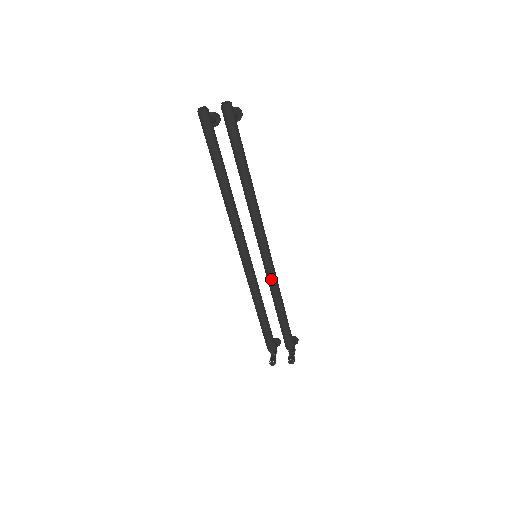
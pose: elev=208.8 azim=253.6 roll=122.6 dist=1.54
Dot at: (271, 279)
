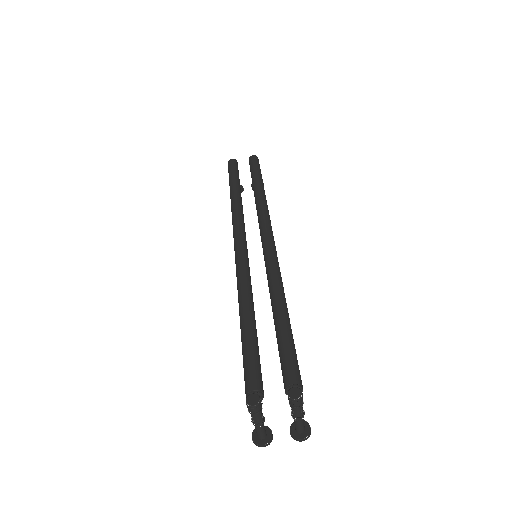
Dot at: (273, 270)
